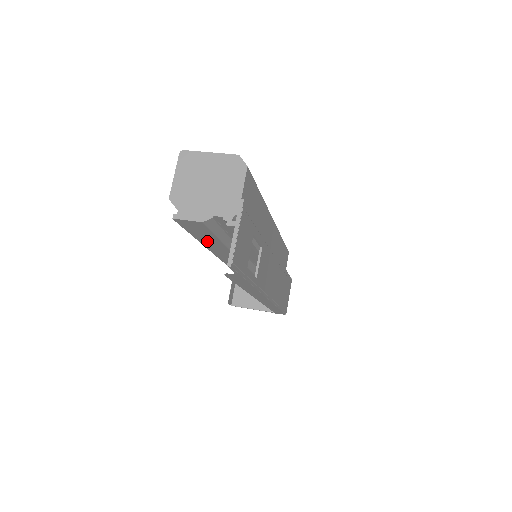
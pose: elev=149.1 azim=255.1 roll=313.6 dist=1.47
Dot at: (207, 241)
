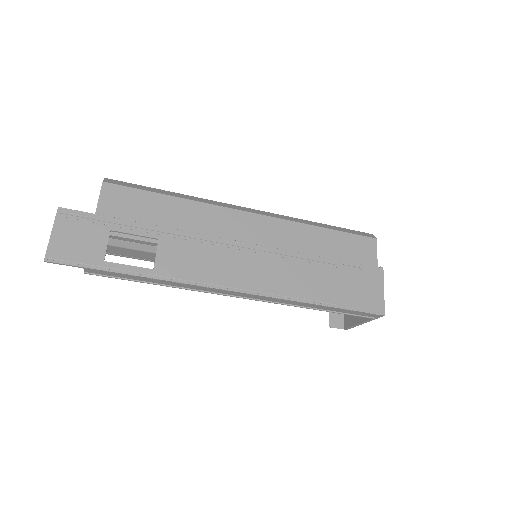
Dot at: occluded
